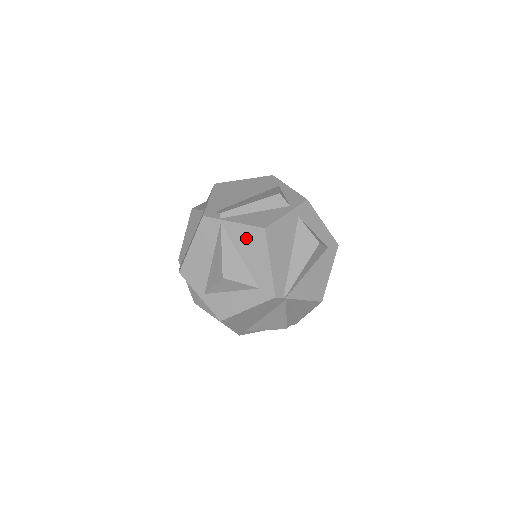
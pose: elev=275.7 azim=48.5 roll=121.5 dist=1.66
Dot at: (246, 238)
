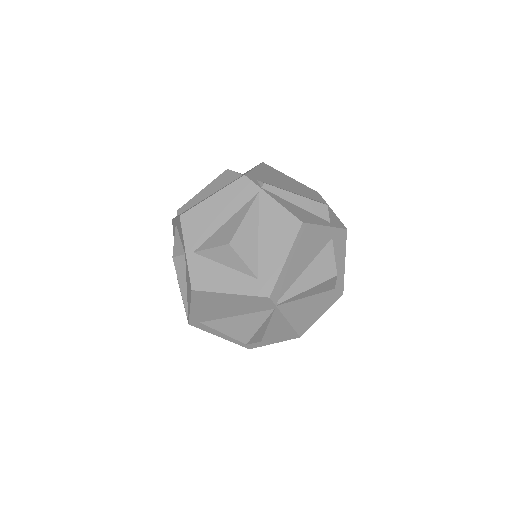
Dot at: (276, 221)
